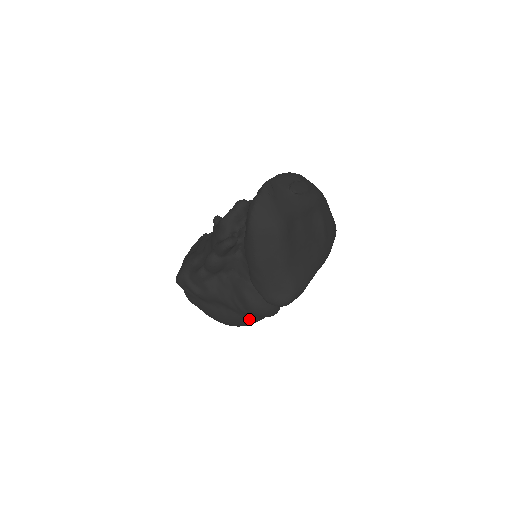
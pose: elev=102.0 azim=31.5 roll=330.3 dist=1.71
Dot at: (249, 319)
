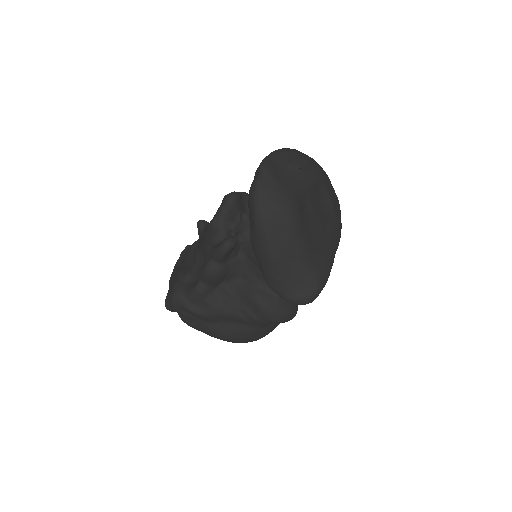
Dot at: (264, 330)
